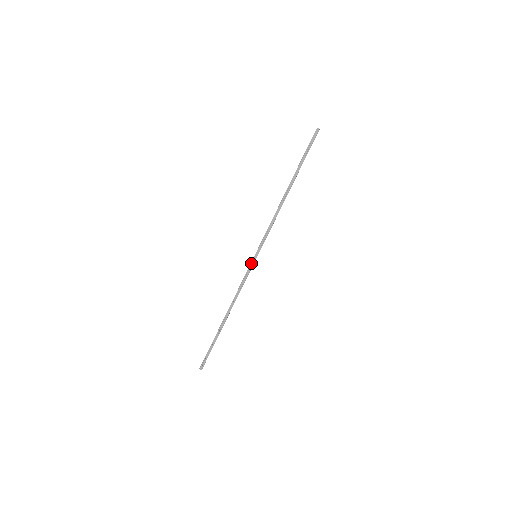
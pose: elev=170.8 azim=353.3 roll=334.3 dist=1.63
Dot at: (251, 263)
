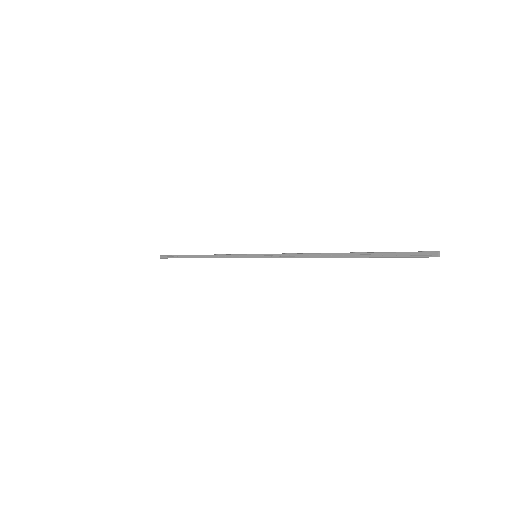
Dot at: (247, 254)
